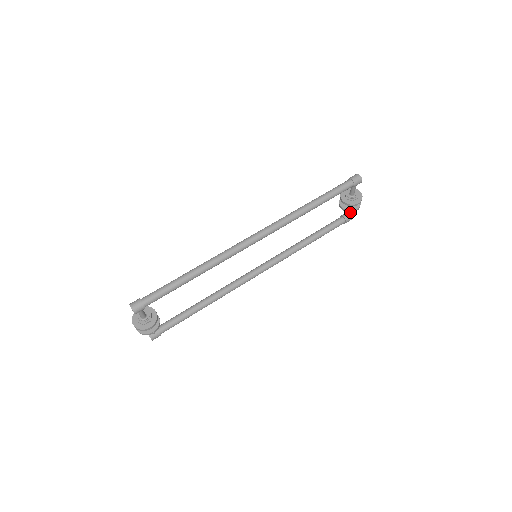
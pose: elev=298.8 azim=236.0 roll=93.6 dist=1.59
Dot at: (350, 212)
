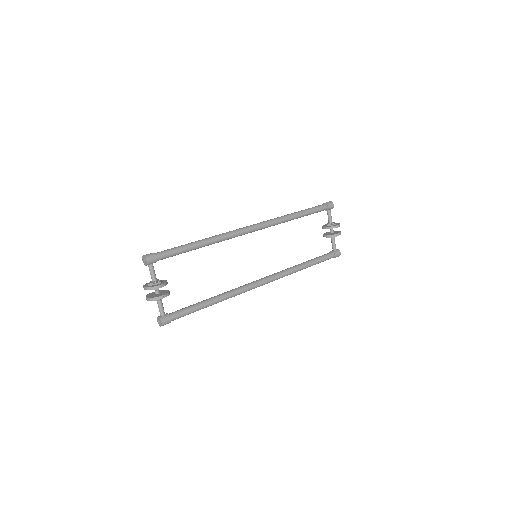
Dot at: (334, 236)
